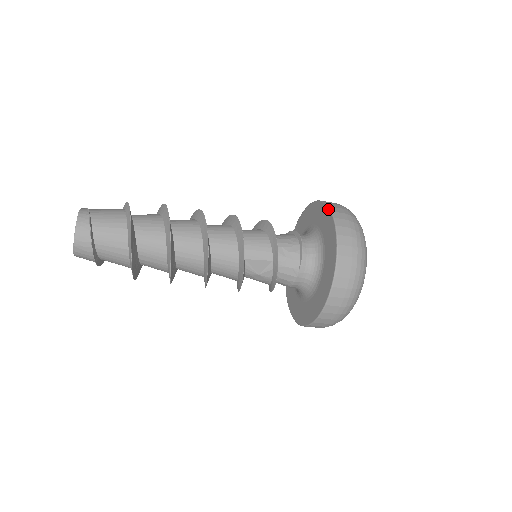
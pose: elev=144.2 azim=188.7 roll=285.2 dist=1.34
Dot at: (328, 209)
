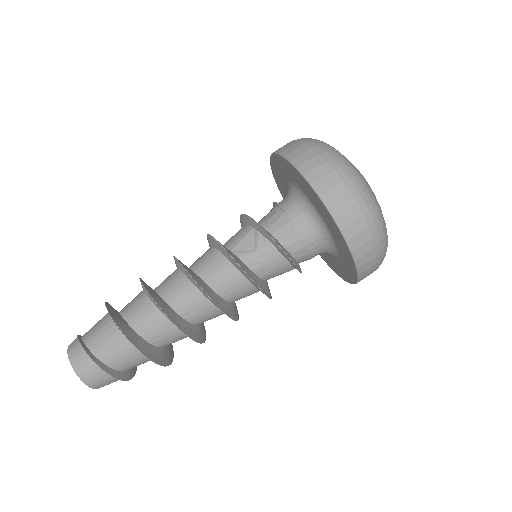
Dot at: (271, 168)
